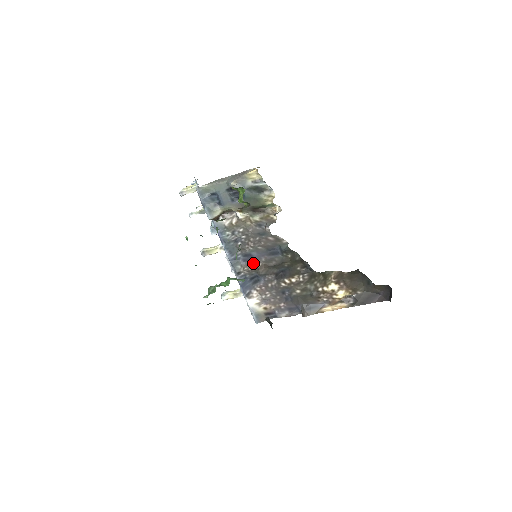
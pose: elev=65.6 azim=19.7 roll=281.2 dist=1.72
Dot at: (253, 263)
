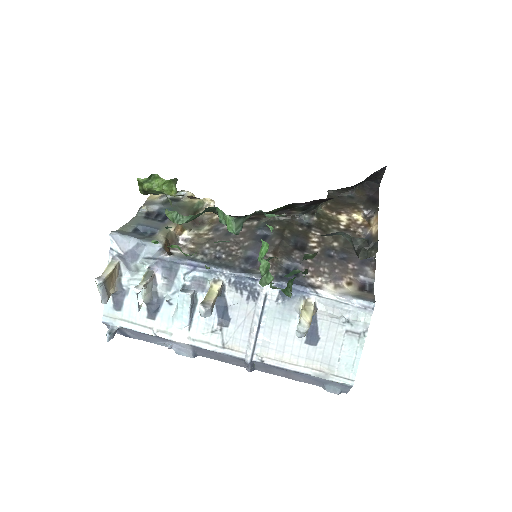
Dot at: occluded
